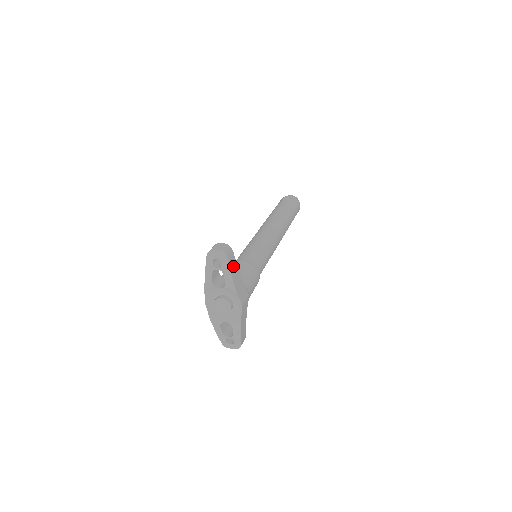
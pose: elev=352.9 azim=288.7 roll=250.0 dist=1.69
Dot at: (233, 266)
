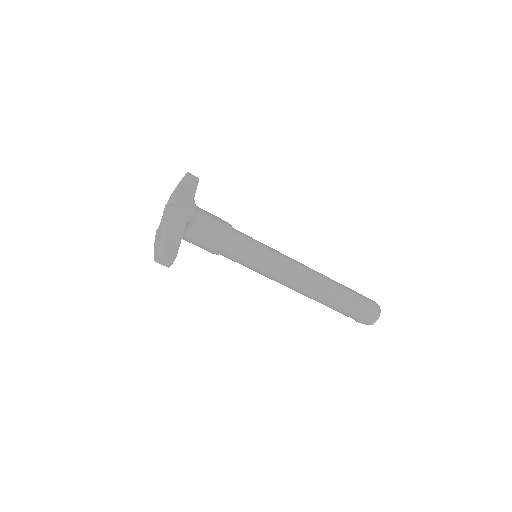
Dot at: (190, 182)
